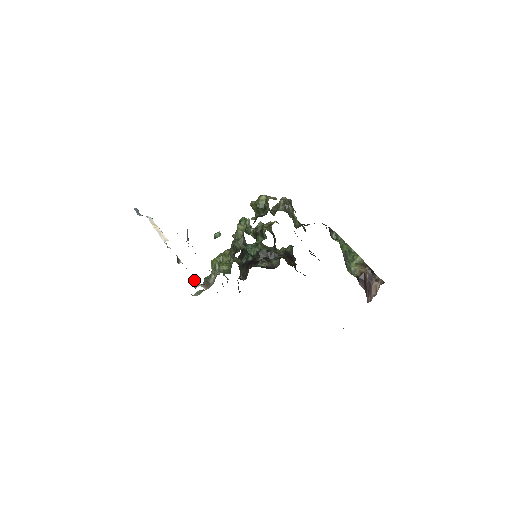
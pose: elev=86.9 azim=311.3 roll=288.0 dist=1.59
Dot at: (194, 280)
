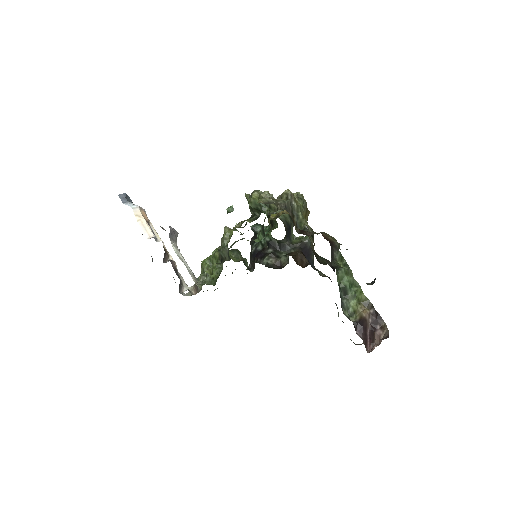
Dot at: (183, 282)
